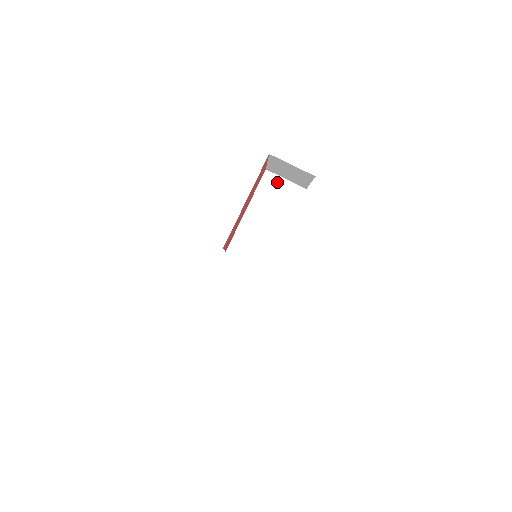
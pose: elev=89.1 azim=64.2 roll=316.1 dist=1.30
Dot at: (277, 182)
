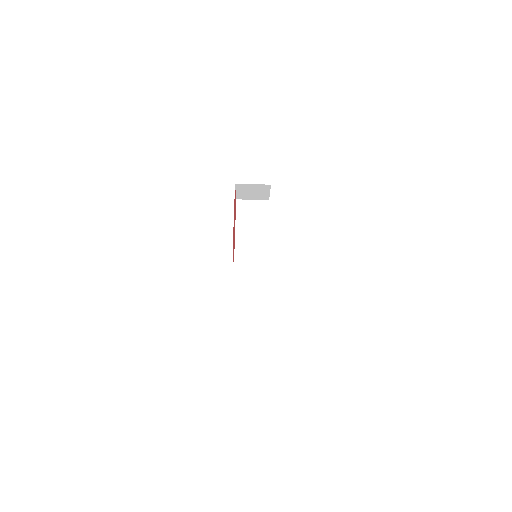
Dot at: (247, 204)
